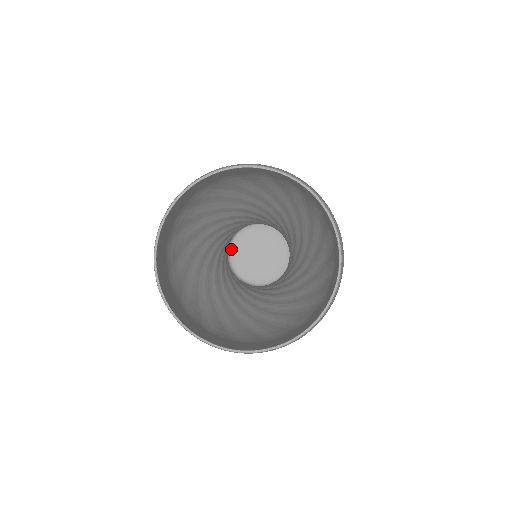
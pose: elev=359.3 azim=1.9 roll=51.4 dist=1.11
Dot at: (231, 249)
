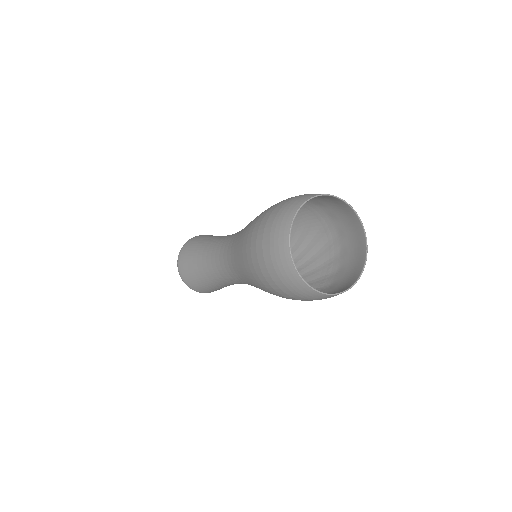
Dot at: occluded
